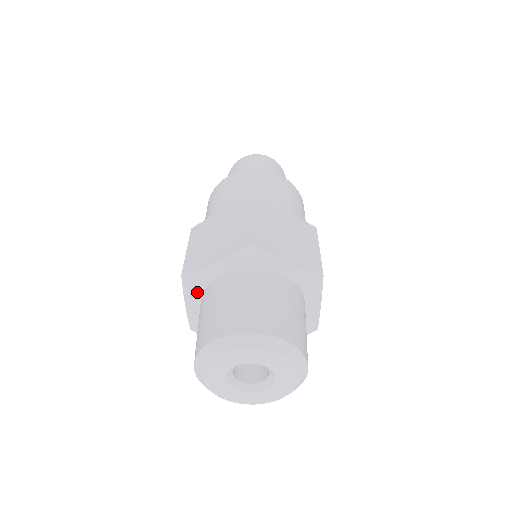
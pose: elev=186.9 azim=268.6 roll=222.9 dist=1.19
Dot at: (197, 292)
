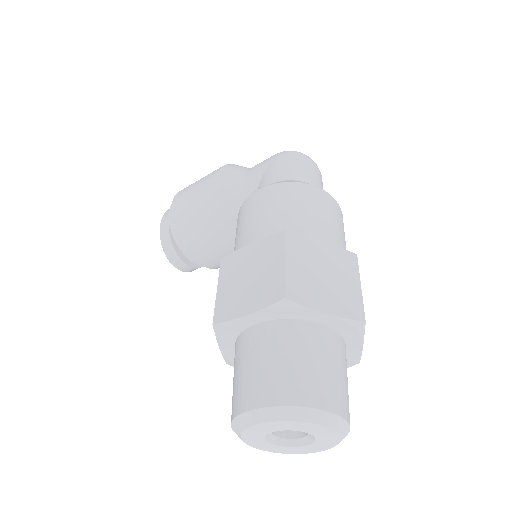
Dot at: (276, 316)
